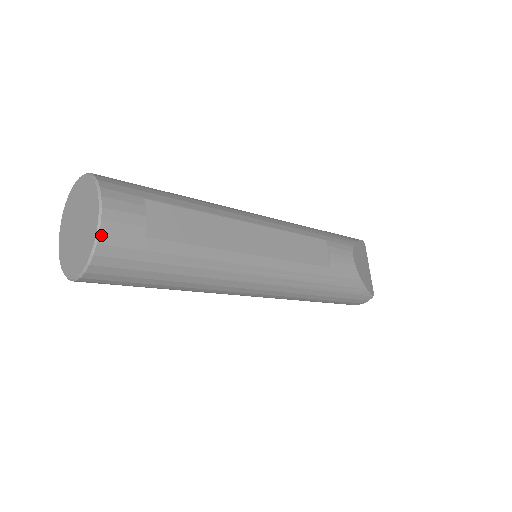
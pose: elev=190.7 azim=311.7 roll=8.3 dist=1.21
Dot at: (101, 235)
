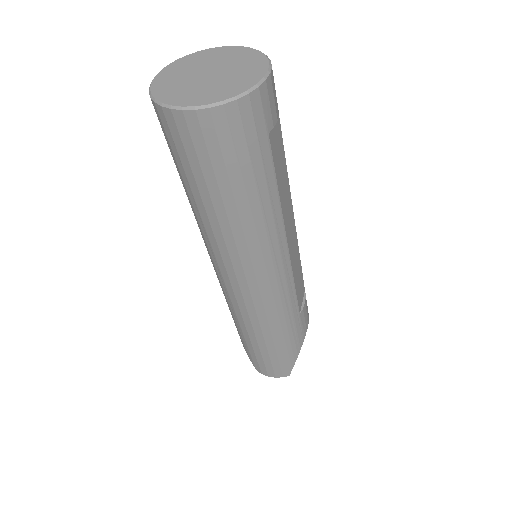
Dot at: (256, 91)
